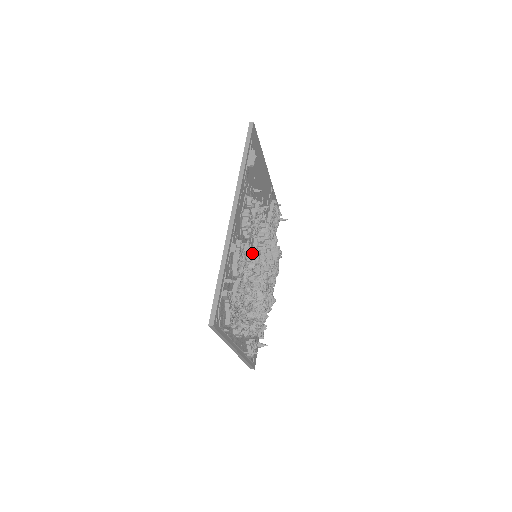
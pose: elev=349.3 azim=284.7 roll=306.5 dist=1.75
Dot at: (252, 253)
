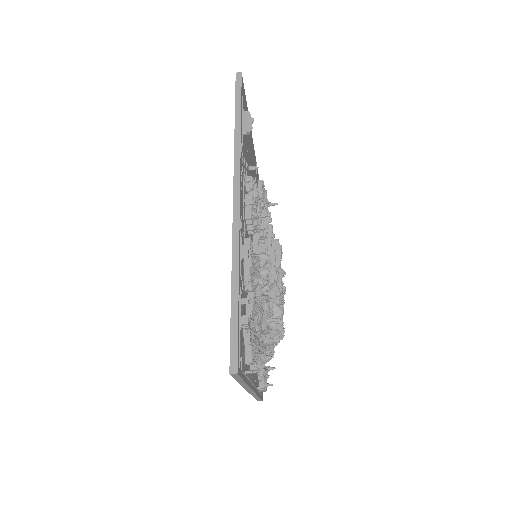
Dot at: (264, 255)
